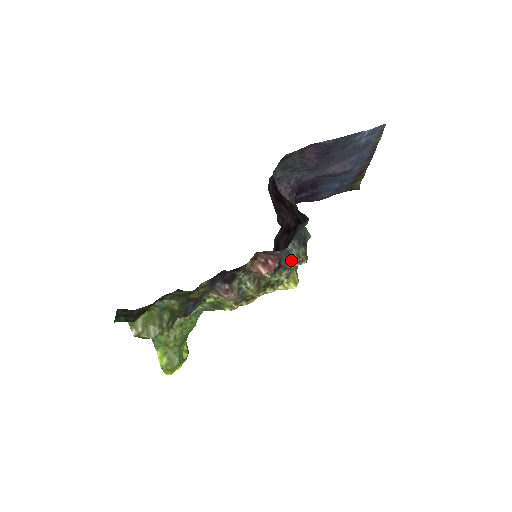
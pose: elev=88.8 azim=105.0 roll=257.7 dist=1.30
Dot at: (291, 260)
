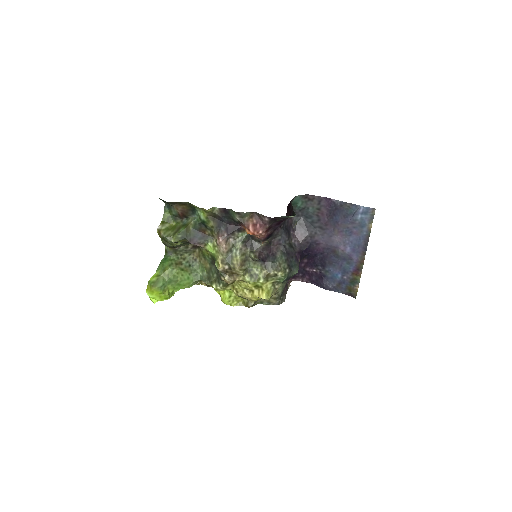
Dot at: (274, 264)
